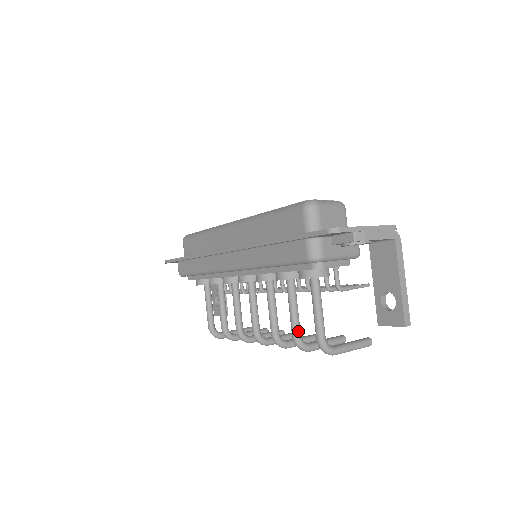
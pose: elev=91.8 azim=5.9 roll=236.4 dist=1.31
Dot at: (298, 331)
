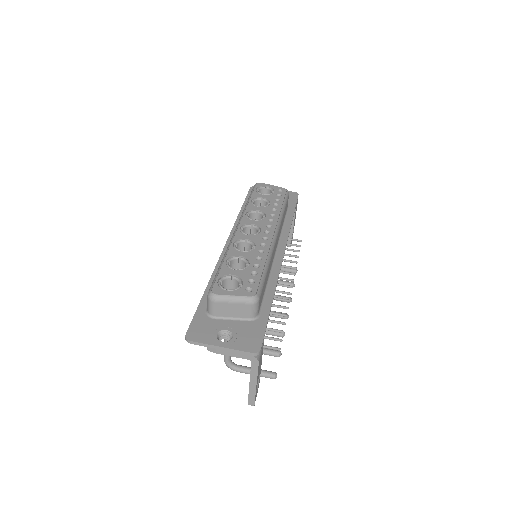
Dot at: occluded
